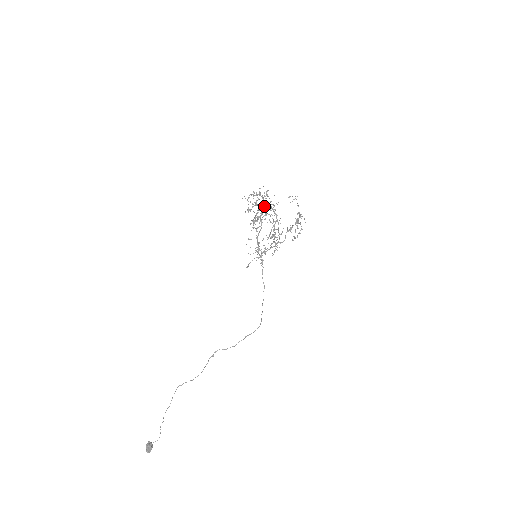
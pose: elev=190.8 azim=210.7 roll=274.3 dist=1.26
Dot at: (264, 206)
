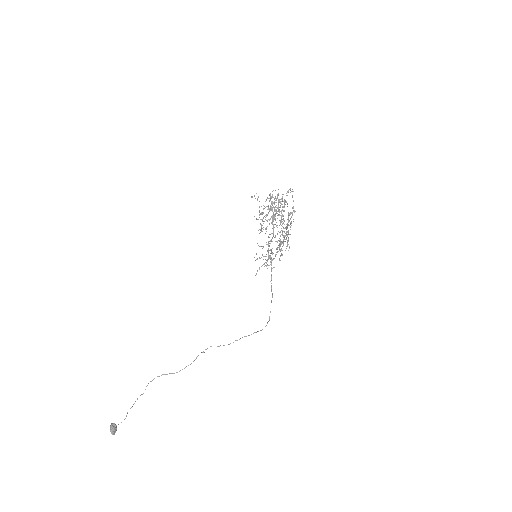
Dot at: (274, 208)
